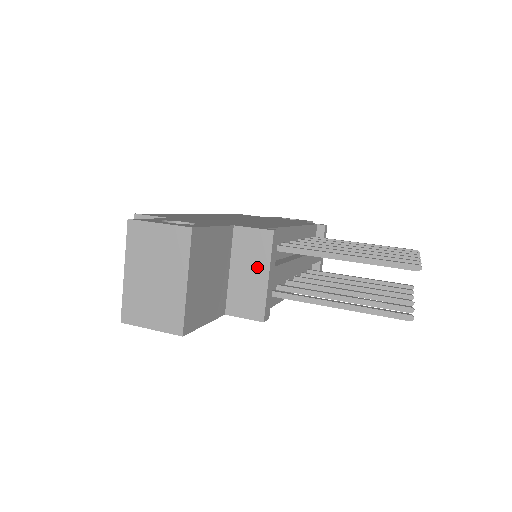
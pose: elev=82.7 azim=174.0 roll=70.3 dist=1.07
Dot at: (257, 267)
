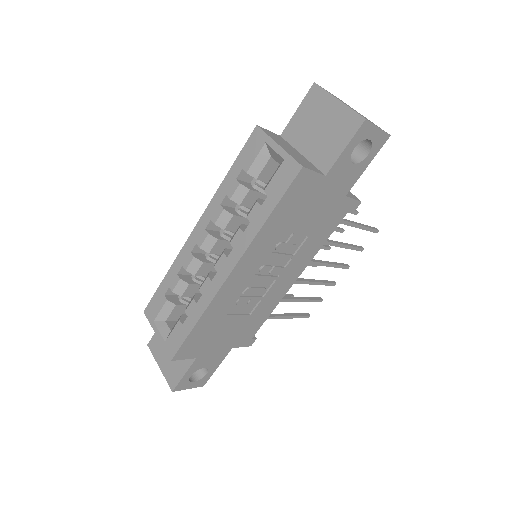
Dot at: occluded
